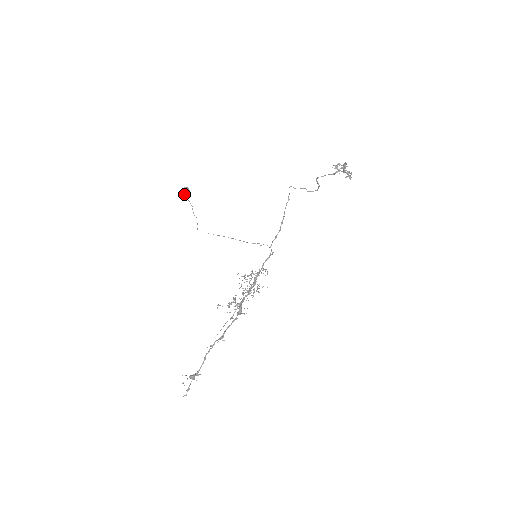
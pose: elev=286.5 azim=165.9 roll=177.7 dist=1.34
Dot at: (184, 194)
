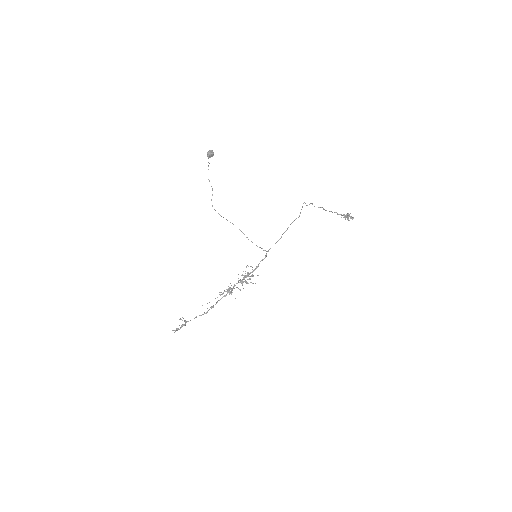
Dot at: occluded
